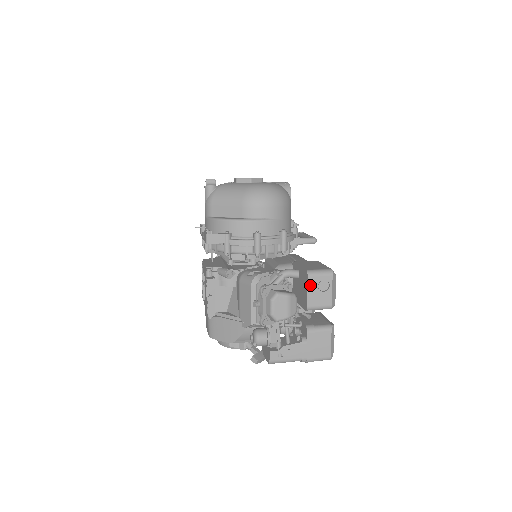
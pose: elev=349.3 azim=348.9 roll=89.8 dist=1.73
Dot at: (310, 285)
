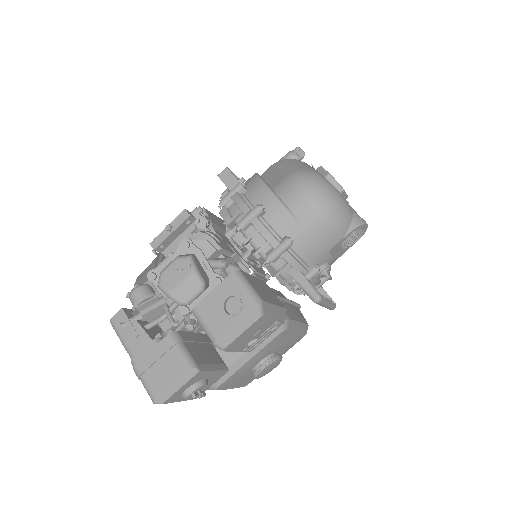
Dot at: (222, 286)
